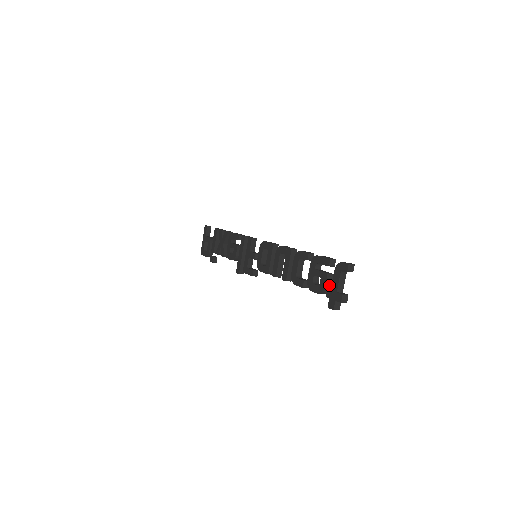
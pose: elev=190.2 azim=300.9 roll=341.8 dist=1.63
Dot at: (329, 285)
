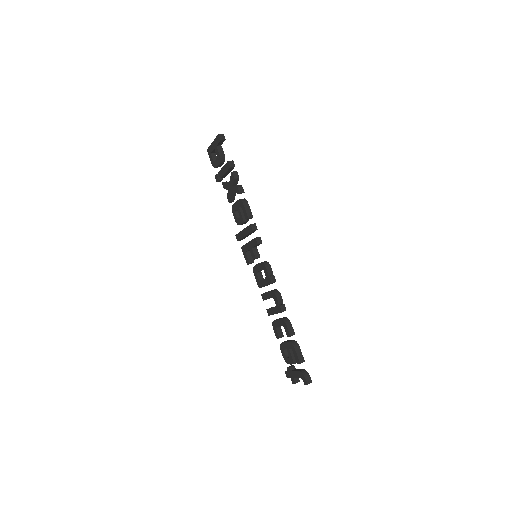
Dot at: occluded
